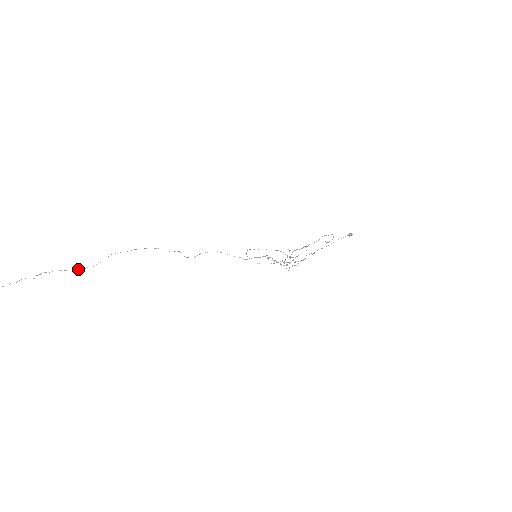
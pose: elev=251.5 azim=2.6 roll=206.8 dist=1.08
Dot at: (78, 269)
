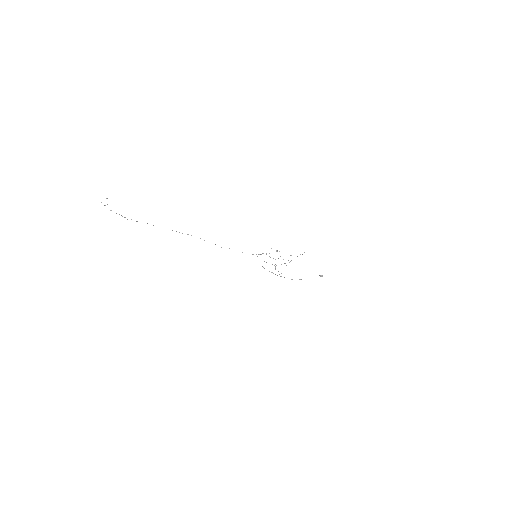
Dot at: occluded
